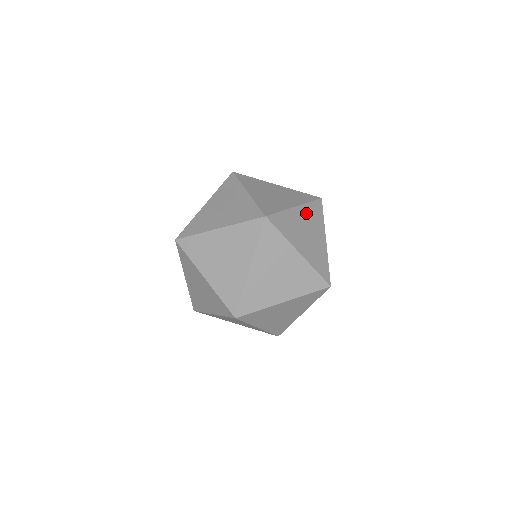
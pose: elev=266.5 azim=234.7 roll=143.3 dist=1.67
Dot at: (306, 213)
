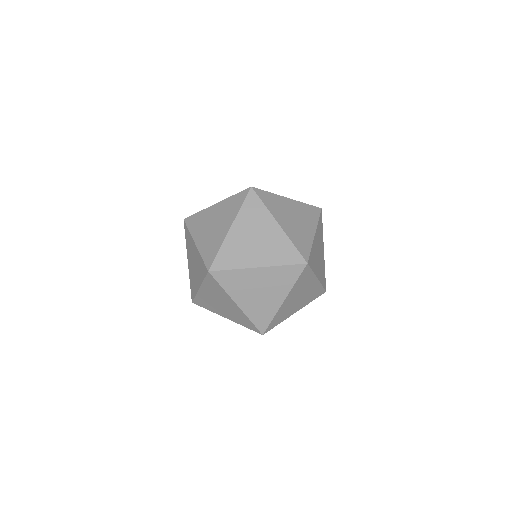
Dot at: (318, 234)
